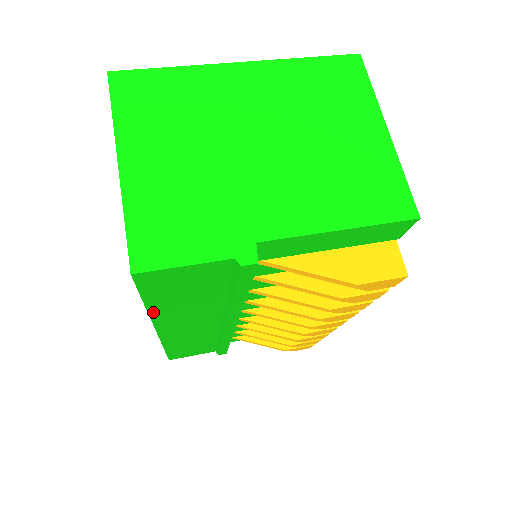
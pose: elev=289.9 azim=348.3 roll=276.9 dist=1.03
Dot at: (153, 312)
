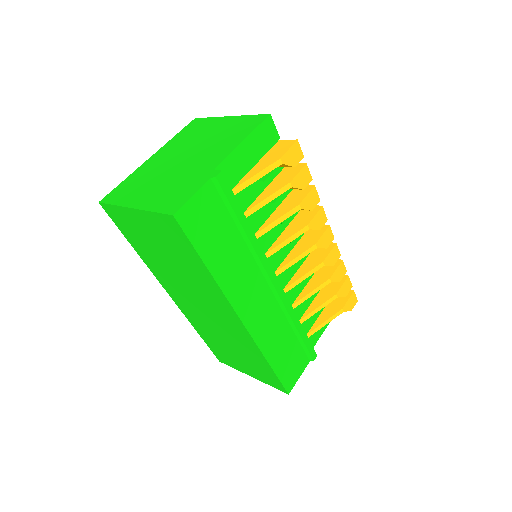
Dot at: (216, 276)
